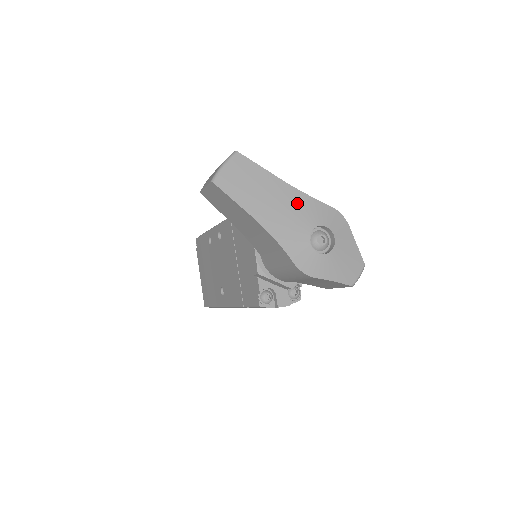
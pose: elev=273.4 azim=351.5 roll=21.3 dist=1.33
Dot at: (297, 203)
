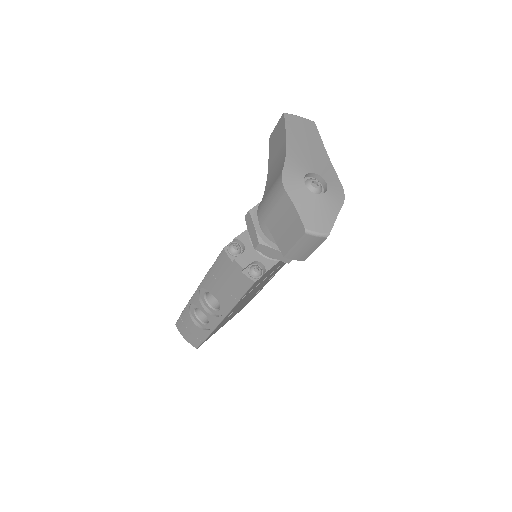
Dot at: (321, 160)
